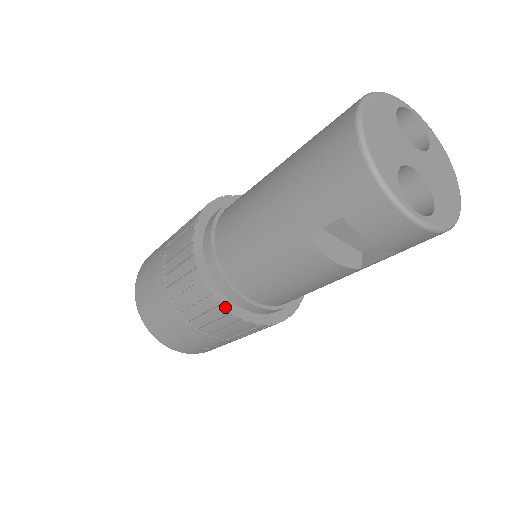
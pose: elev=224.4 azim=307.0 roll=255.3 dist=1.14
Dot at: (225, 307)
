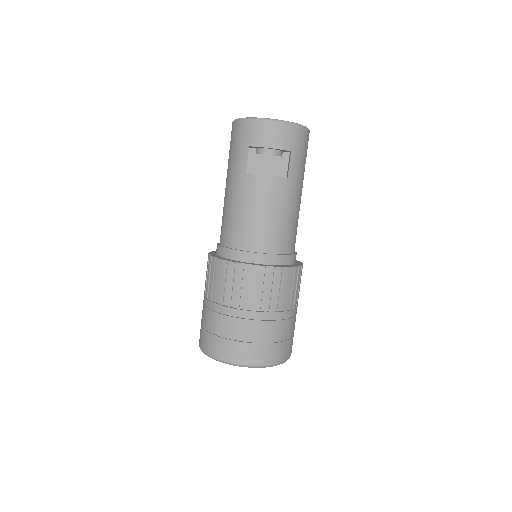
Dot at: (242, 263)
